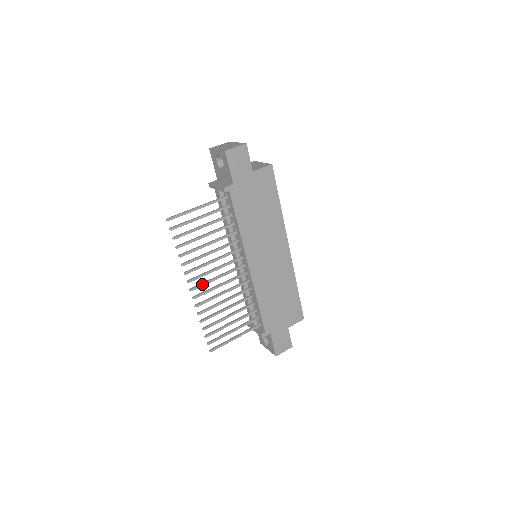
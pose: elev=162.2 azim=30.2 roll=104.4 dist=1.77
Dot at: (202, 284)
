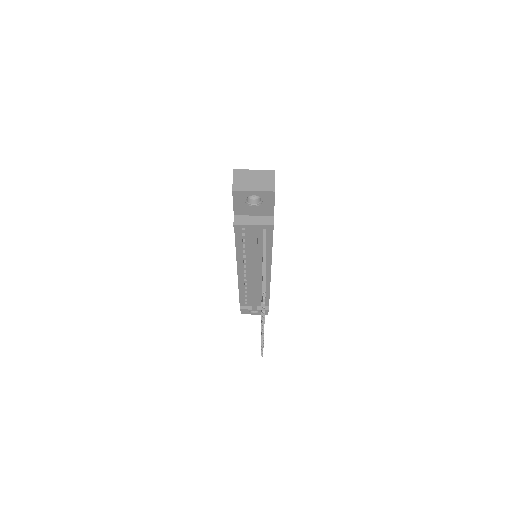
Dot at: occluded
